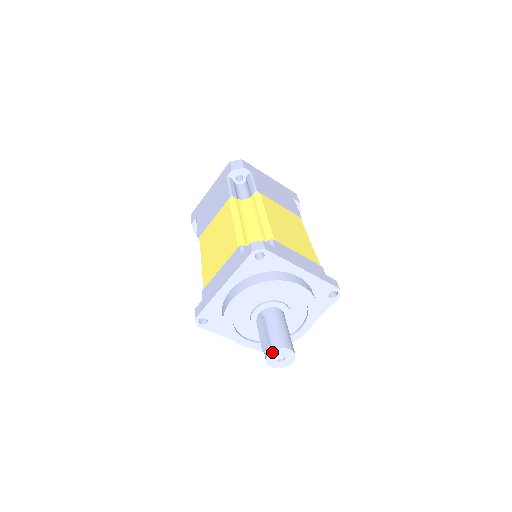
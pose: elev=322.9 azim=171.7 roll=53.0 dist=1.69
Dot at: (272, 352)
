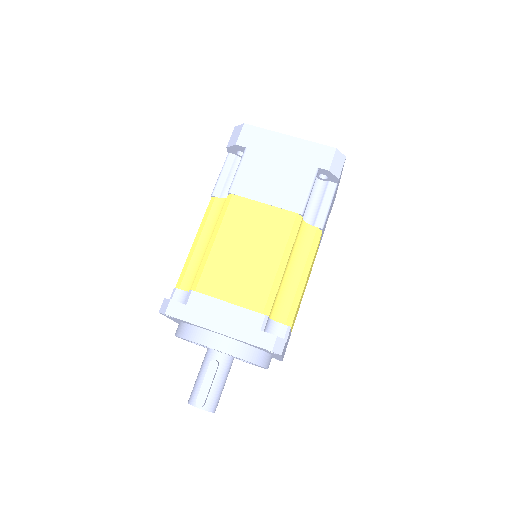
Dot at: (202, 409)
